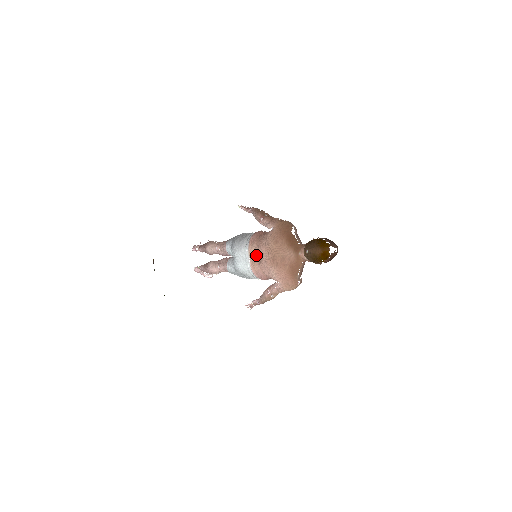
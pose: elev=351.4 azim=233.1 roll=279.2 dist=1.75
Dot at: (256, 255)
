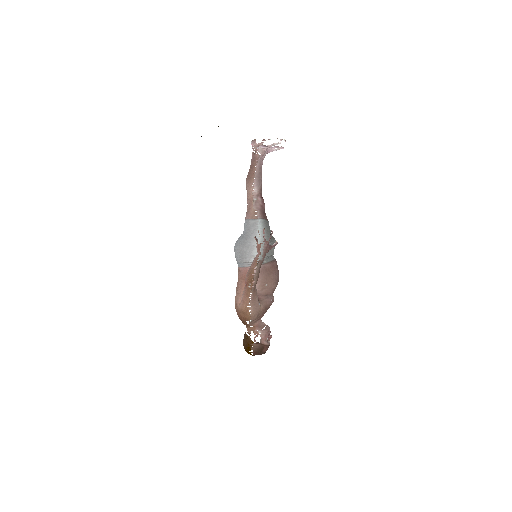
Dot at: occluded
